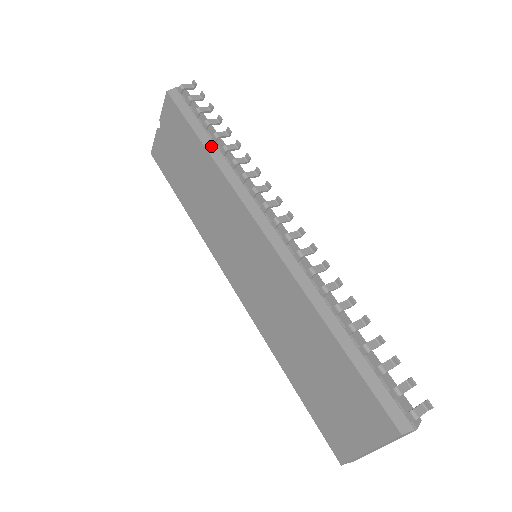
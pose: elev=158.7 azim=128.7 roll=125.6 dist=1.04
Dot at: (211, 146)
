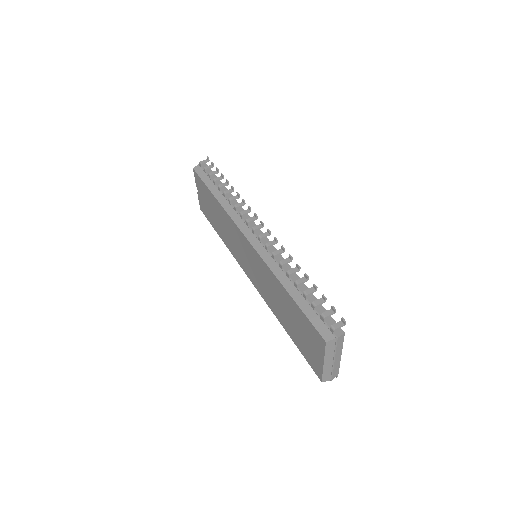
Dot at: (218, 194)
